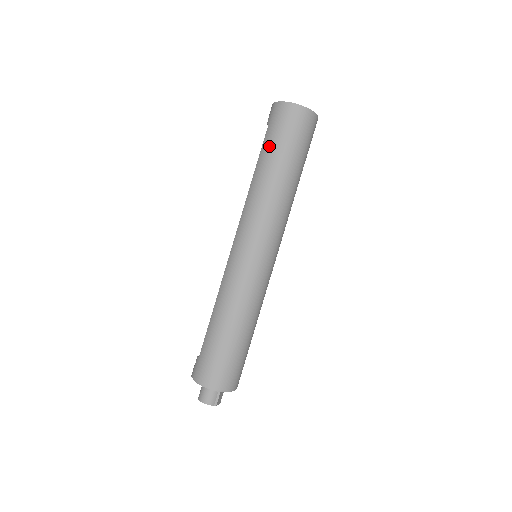
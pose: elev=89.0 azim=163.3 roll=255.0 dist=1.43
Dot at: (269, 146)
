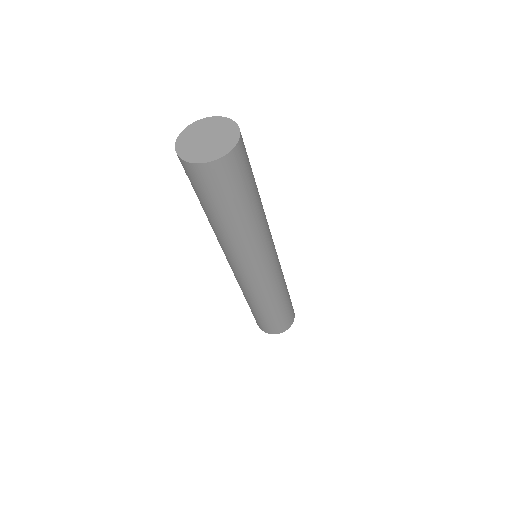
Dot at: (206, 204)
